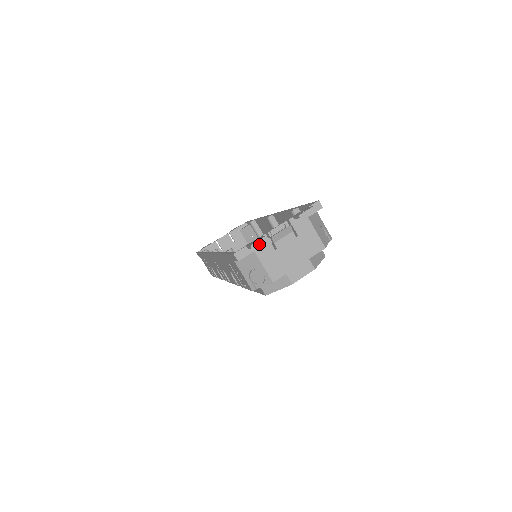
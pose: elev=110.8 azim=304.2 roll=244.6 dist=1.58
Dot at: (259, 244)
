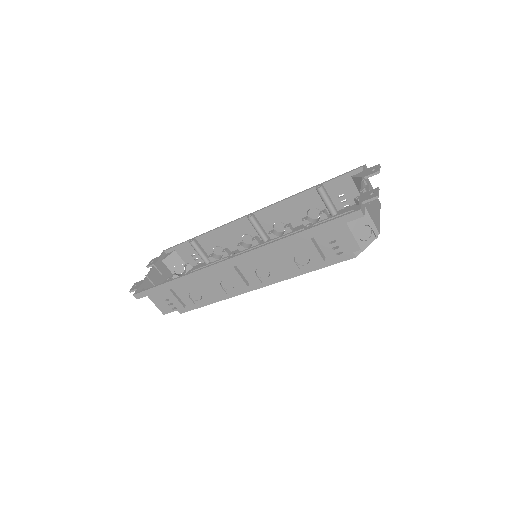
Dot at: occluded
